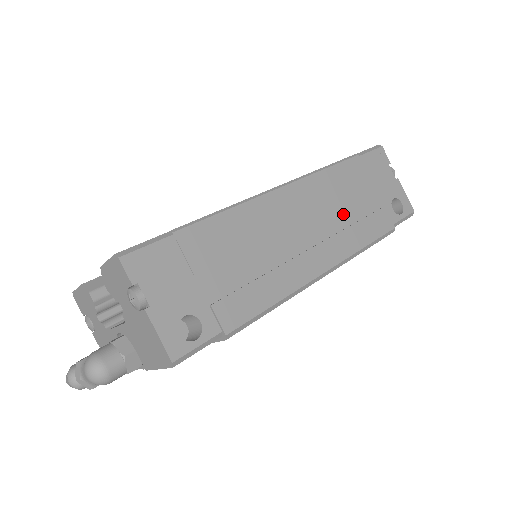
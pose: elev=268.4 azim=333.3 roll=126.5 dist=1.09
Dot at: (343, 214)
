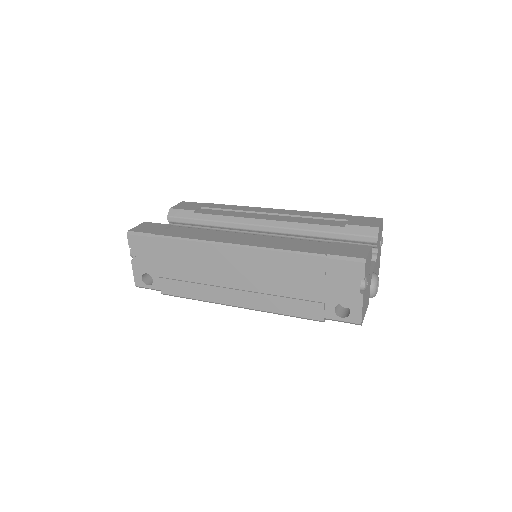
Dot at: (277, 286)
